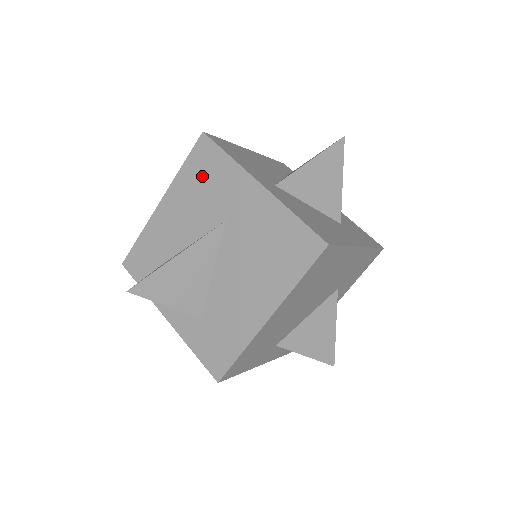
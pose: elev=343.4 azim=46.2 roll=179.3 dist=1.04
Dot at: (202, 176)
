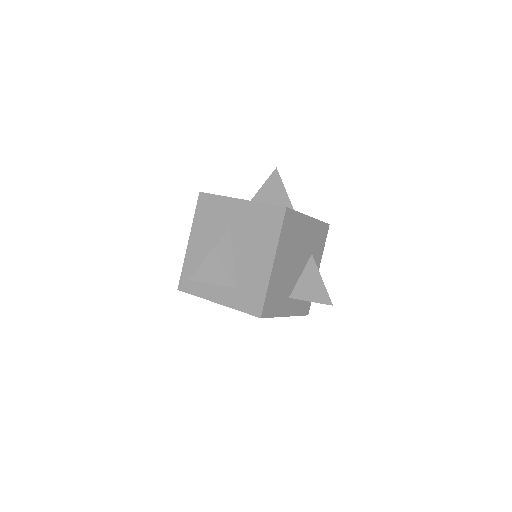
Dot at: (208, 213)
